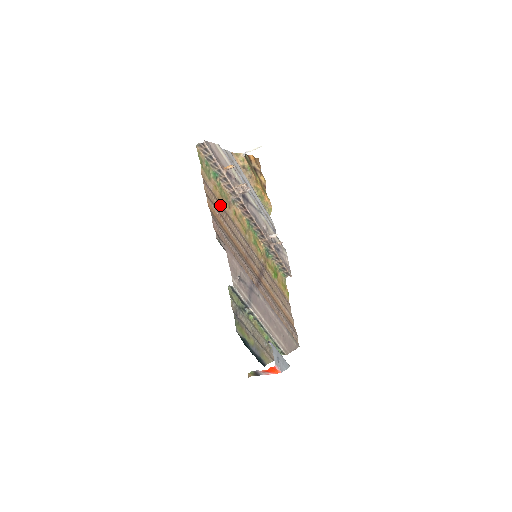
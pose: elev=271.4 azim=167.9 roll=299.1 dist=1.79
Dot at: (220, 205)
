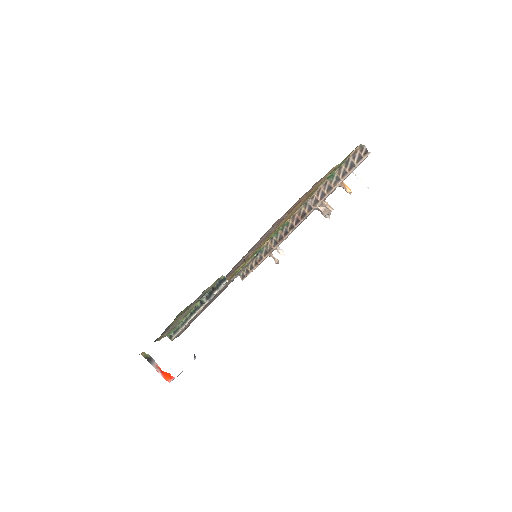
Dot at: (300, 201)
